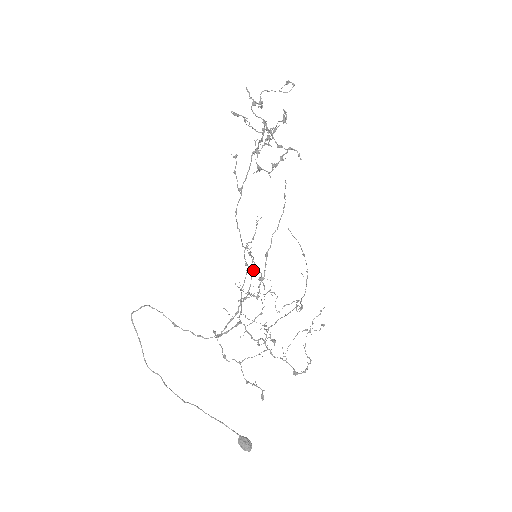
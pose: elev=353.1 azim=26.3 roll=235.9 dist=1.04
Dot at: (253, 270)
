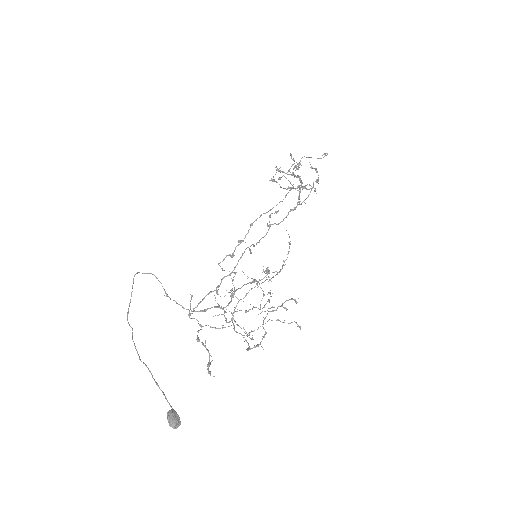
Dot at: occluded
